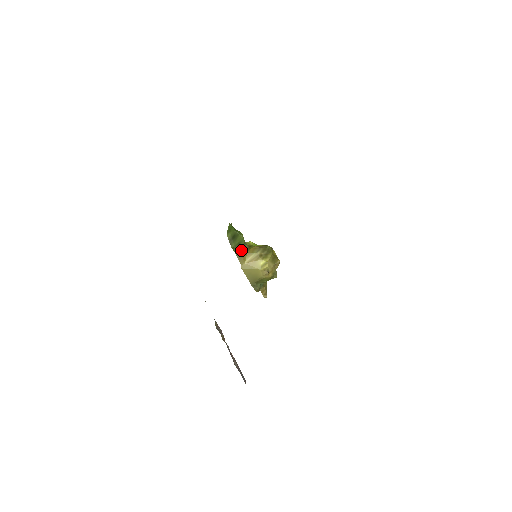
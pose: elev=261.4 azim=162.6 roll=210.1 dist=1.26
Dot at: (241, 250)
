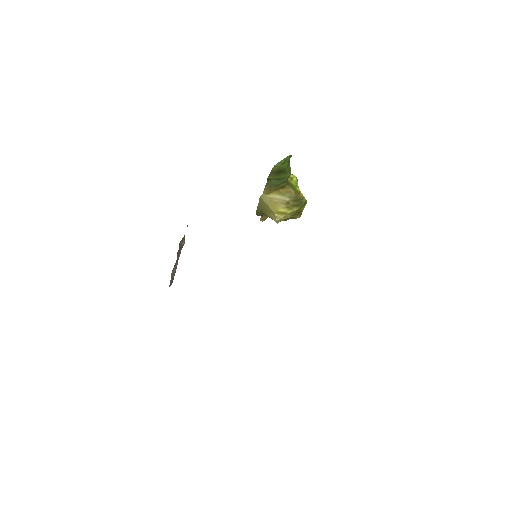
Dot at: (275, 185)
